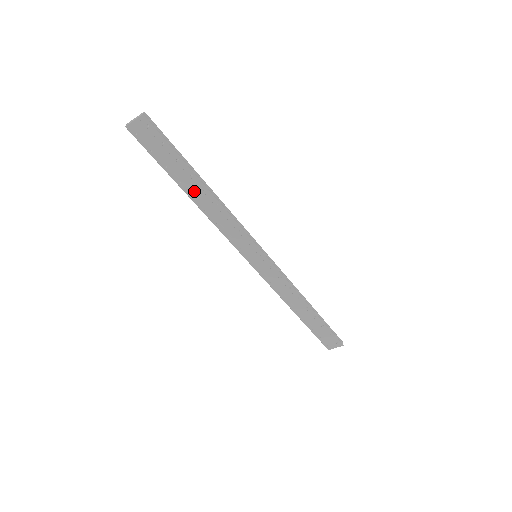
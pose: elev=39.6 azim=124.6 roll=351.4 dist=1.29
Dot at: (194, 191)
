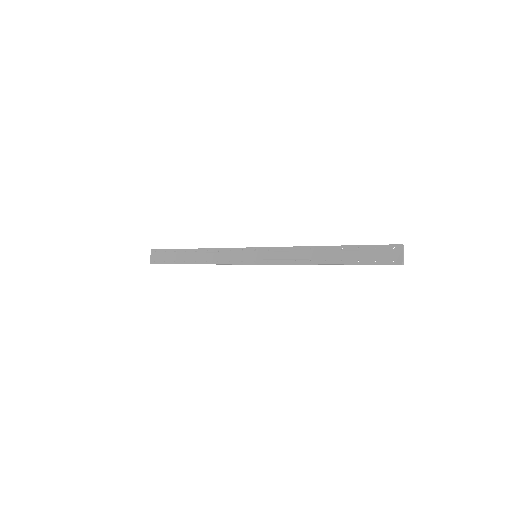
Dot at: (193, 258)
